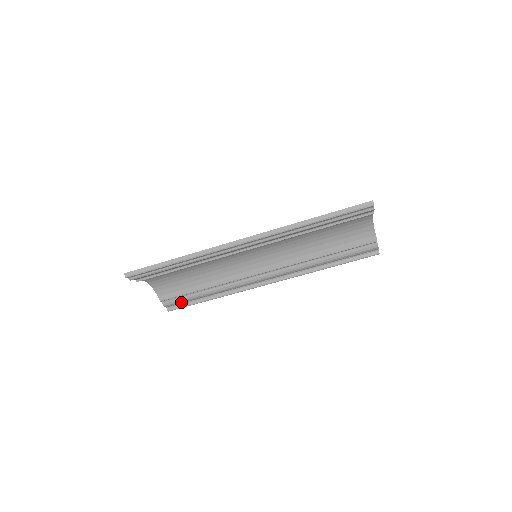
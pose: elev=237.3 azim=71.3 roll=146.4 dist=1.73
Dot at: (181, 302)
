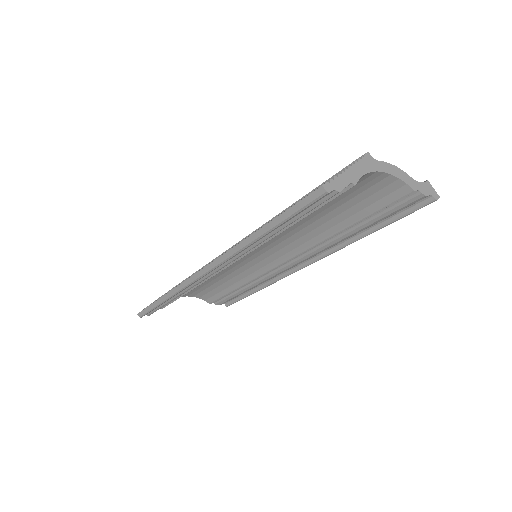
Dot at: (230, 299)
